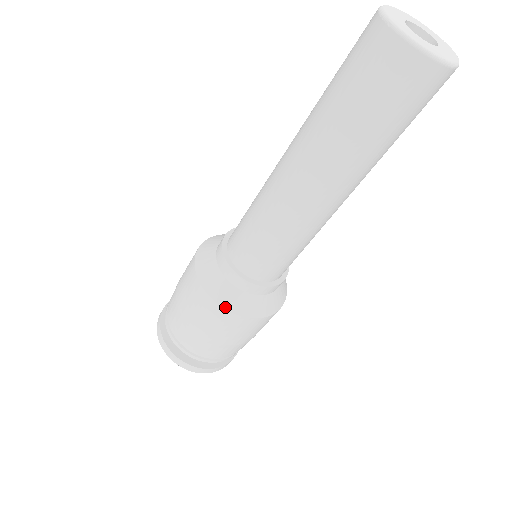
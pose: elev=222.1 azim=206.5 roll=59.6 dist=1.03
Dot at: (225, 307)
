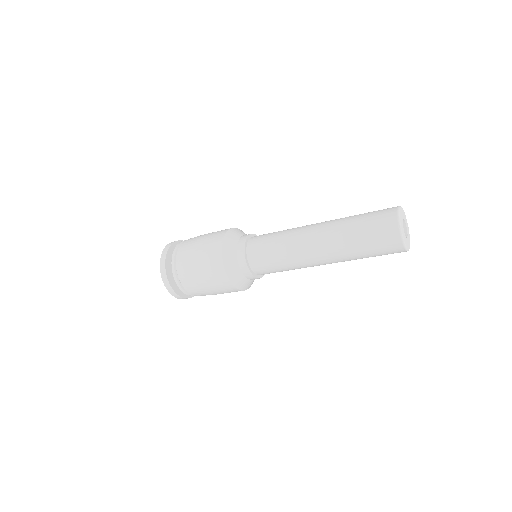
Dot at: (231, 280)
